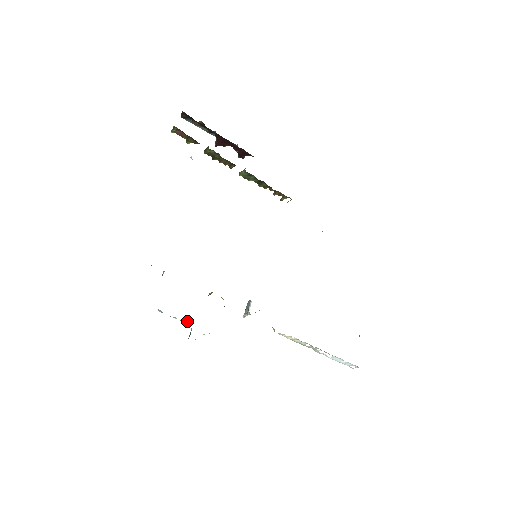
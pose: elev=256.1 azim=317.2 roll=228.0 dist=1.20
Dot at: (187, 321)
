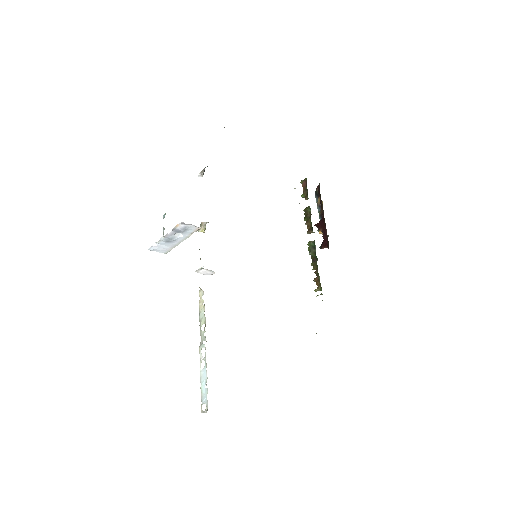
Dot at: occluded
